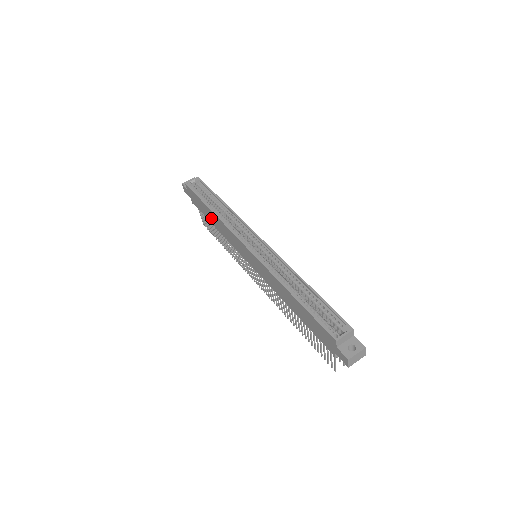
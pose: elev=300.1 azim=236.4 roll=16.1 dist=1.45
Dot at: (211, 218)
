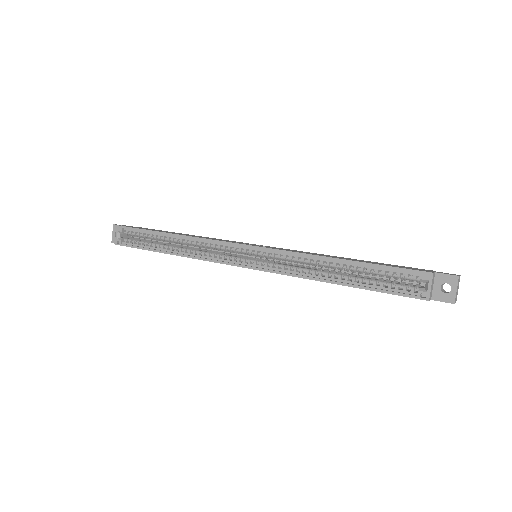
Dot at: occluded
